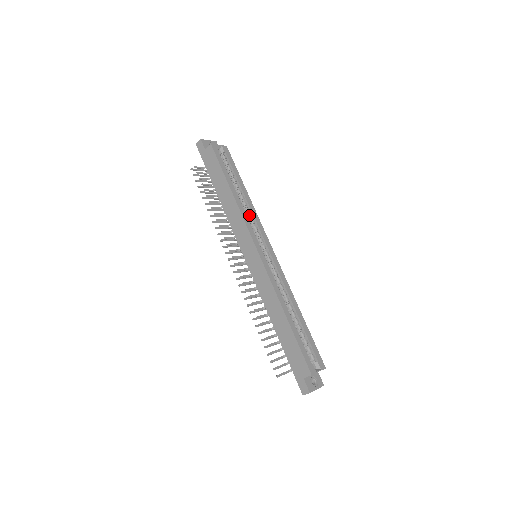
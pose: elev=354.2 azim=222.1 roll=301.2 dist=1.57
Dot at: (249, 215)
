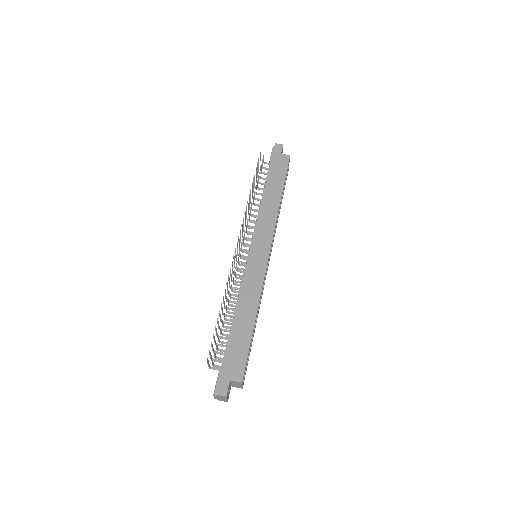
Dot at: occluded
